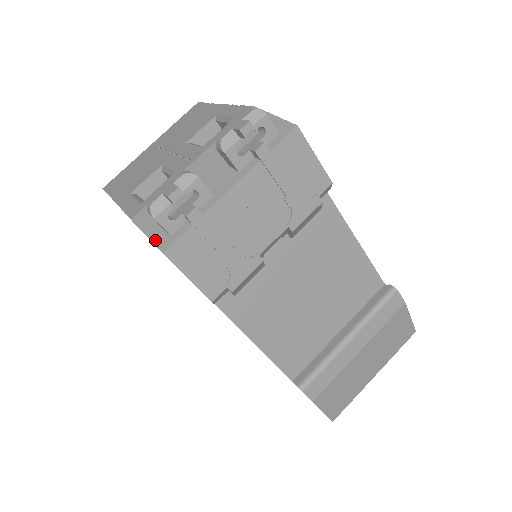
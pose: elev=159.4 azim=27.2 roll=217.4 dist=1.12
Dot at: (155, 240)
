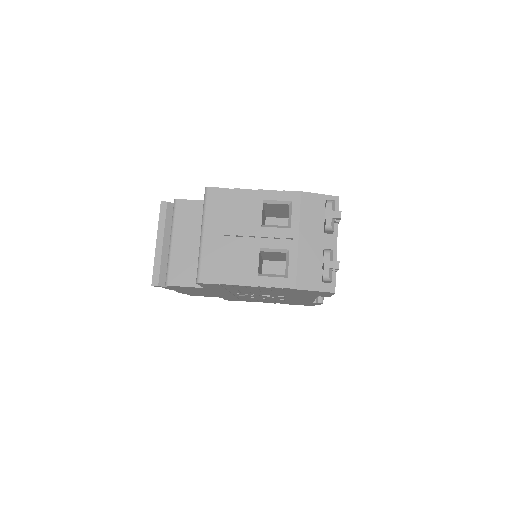
Dot at: (324, 290)
